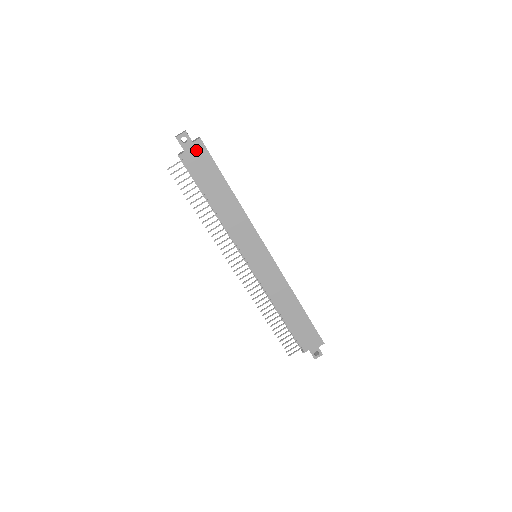
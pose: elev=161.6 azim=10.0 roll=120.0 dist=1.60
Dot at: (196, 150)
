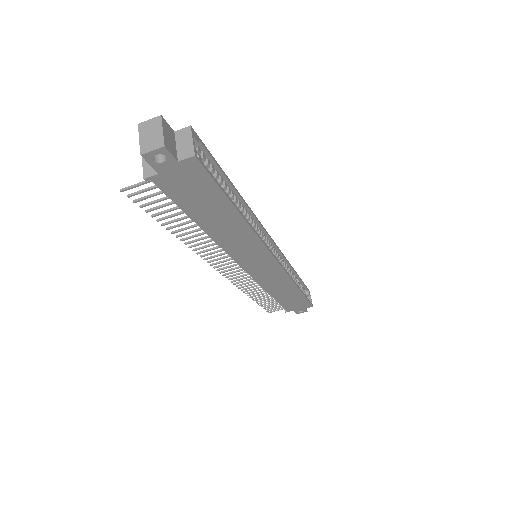
Dot at: (183, 171)
